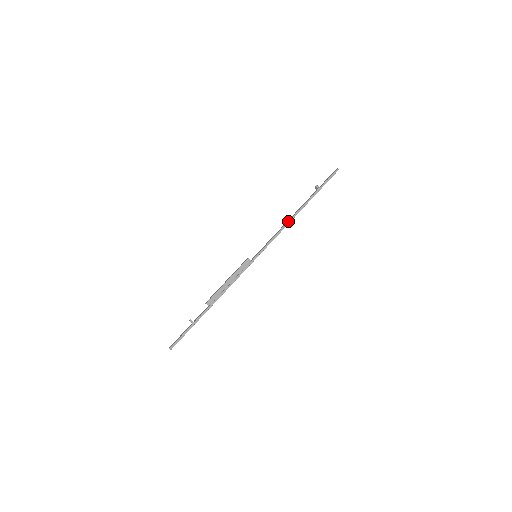
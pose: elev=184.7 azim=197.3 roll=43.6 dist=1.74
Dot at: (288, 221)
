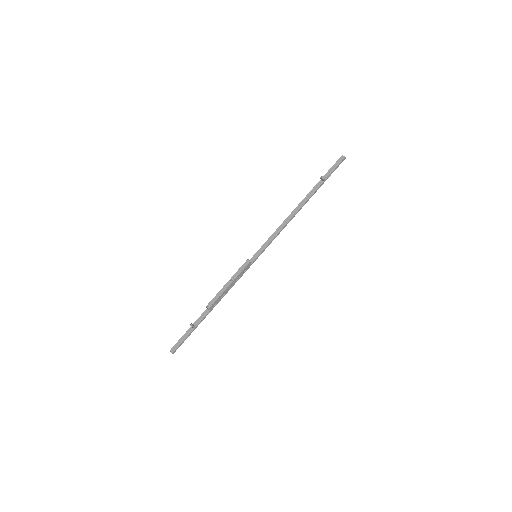
Dot at: (291, 219)
